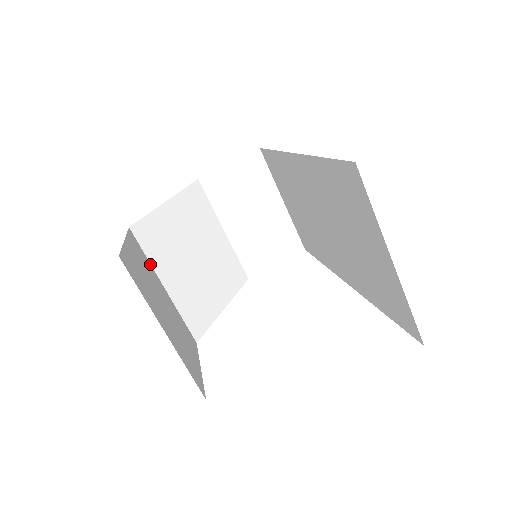
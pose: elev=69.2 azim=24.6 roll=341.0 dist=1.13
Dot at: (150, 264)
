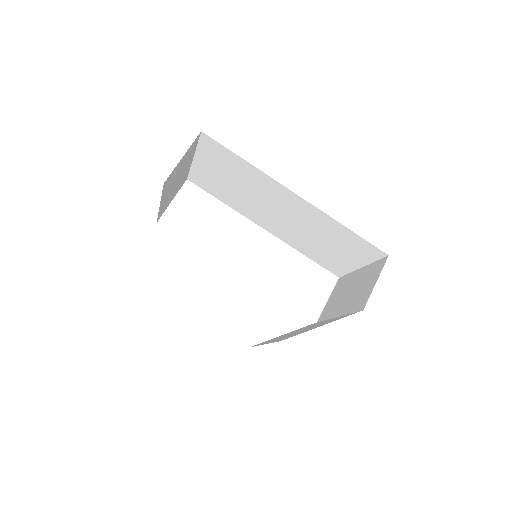
Dot at: occluded
